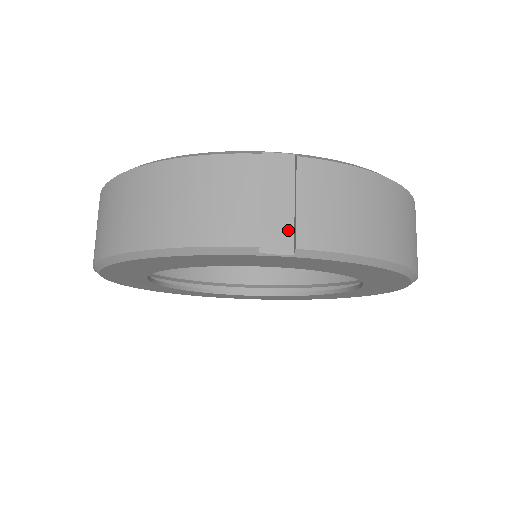
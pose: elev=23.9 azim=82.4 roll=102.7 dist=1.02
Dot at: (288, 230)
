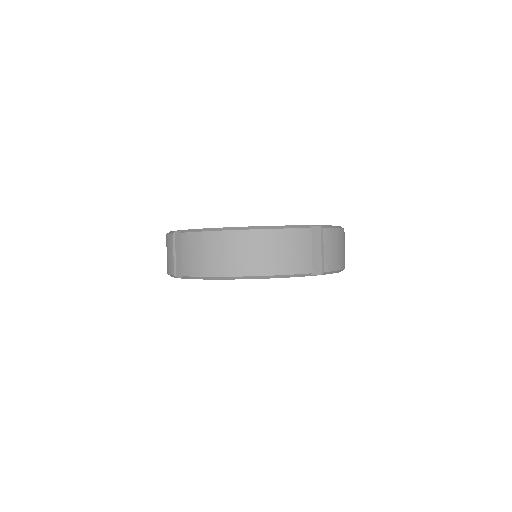
Dot at: (320, 263)
